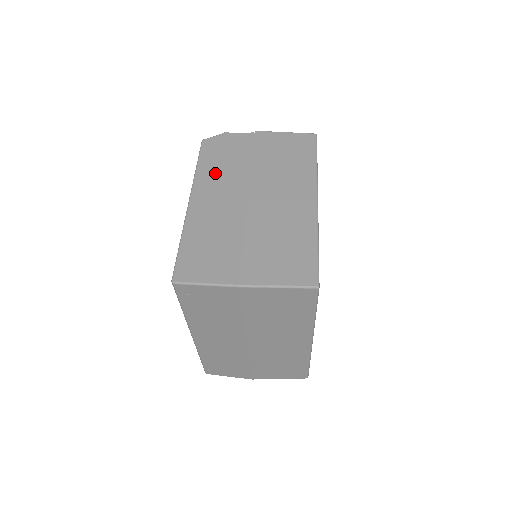
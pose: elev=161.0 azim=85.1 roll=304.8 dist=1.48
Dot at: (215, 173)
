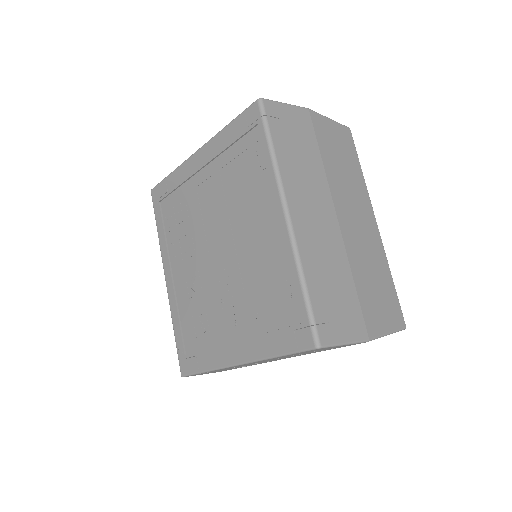
Dot at: occluded
